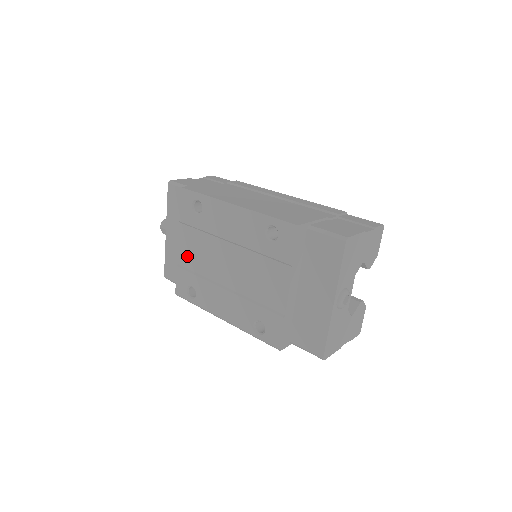
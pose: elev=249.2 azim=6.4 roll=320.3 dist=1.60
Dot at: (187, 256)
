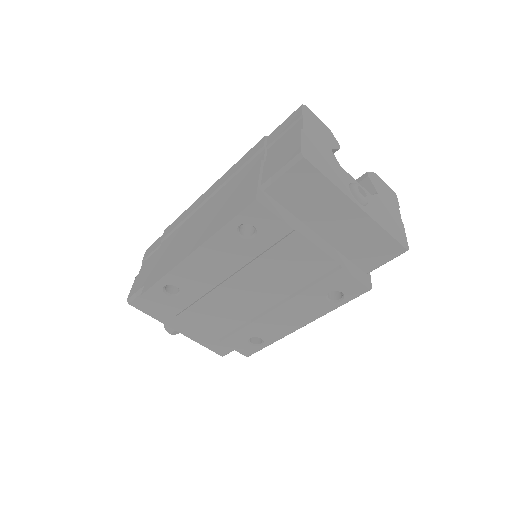
Dot at: (216, 327)
